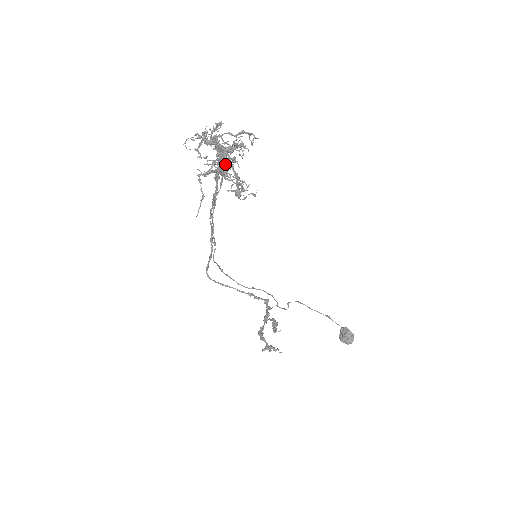
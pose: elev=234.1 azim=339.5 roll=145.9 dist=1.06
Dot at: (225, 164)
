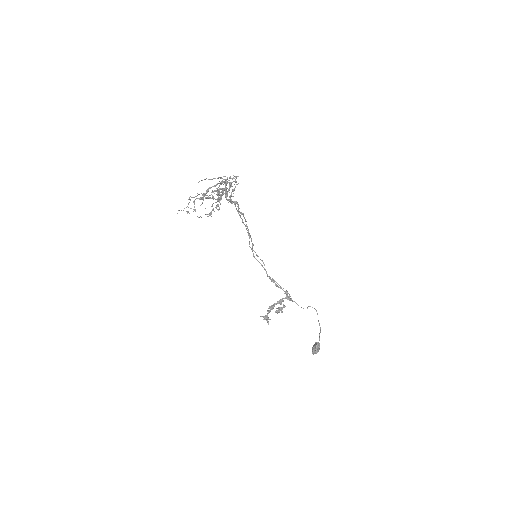
Dot at: (200, 198)
